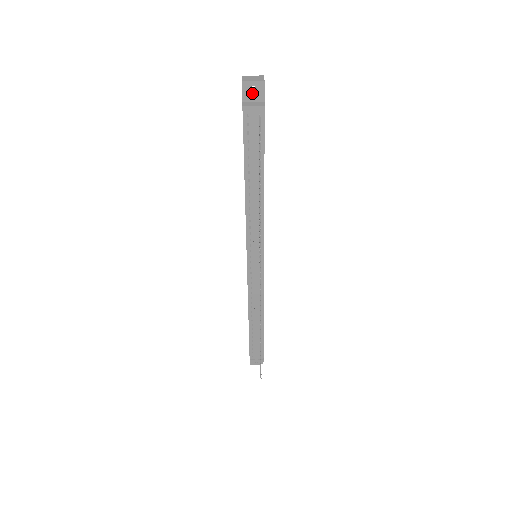
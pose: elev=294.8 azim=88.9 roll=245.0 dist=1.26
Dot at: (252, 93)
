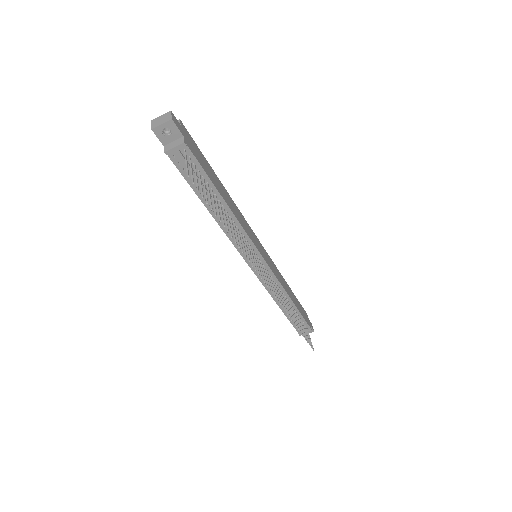
Dot at: (167, 134)
